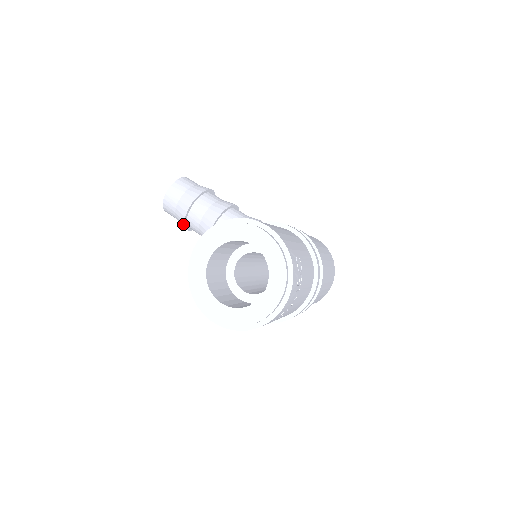
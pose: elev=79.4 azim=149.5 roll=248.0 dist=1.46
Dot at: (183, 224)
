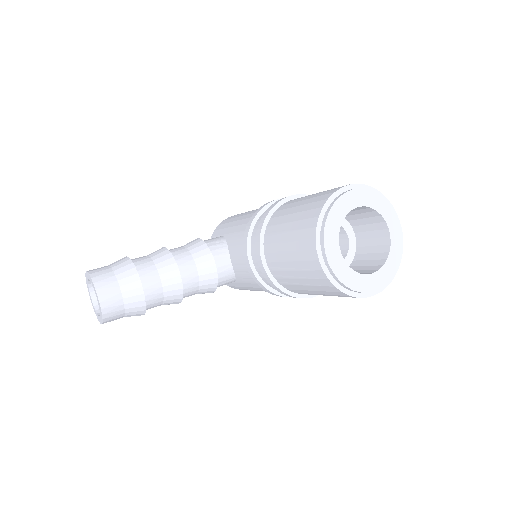
Dot at: (143, 311)
